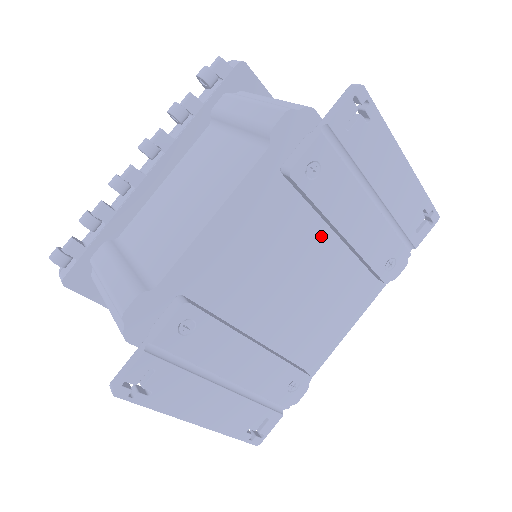
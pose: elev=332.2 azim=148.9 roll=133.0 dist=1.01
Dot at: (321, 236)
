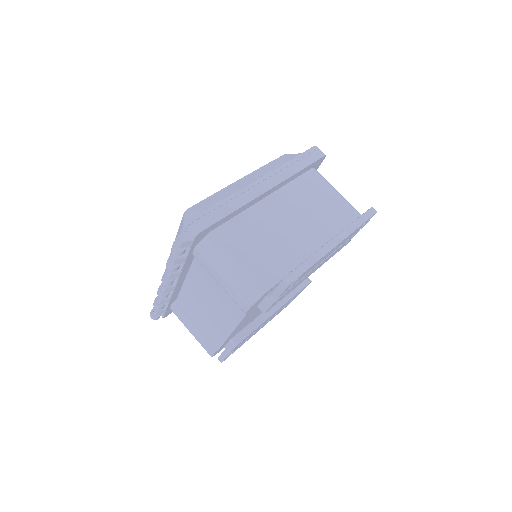
Dot at: occluded
